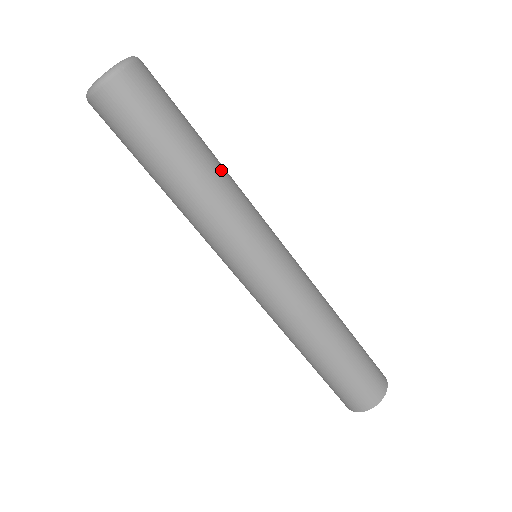
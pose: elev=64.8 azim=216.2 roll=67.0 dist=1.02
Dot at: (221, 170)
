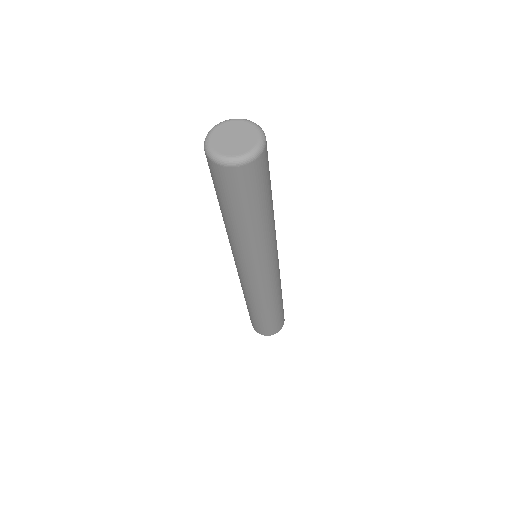
Dot at: (266, 230)
